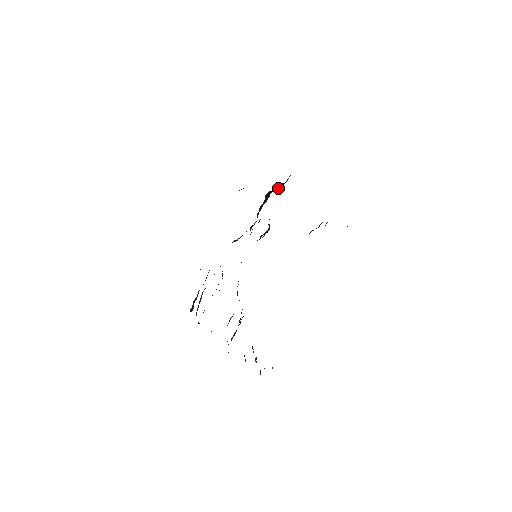
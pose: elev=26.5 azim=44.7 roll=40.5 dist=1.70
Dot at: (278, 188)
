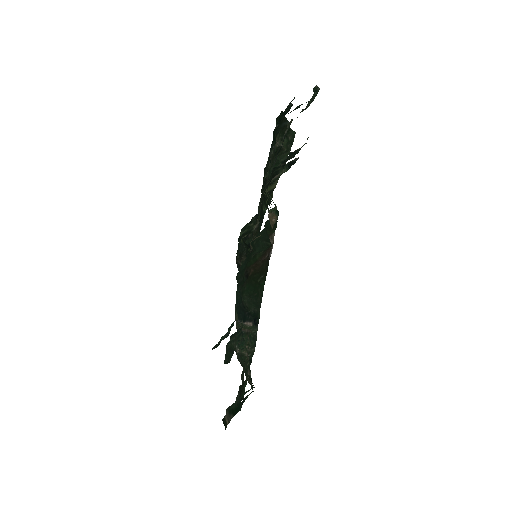
Dot at: occluded
